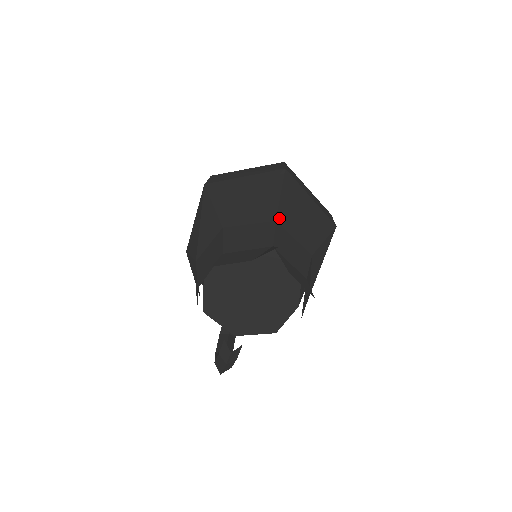
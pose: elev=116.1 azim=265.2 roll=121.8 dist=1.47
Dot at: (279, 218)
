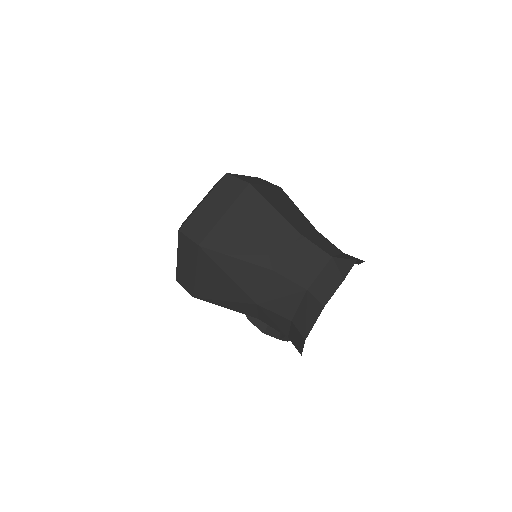
Dot at: (298, 230)
